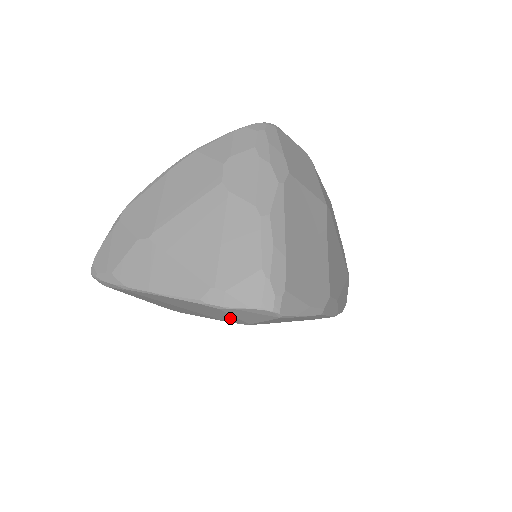
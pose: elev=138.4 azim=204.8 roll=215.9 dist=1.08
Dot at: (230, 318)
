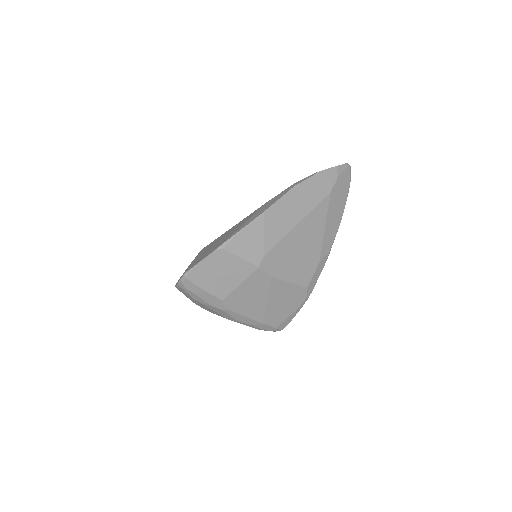
Dot at: occluded
